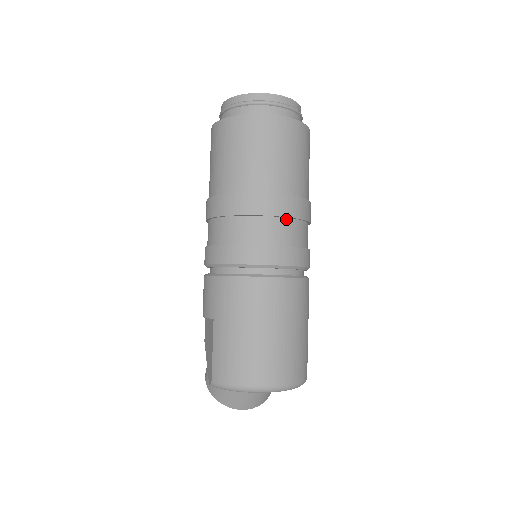
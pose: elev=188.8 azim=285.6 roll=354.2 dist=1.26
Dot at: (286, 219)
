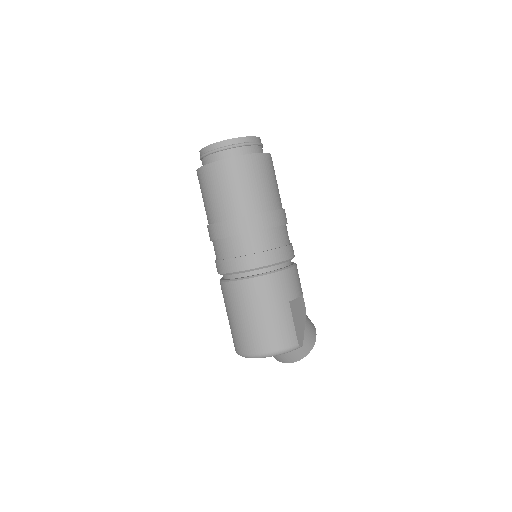
Dot at: (241, 236)
